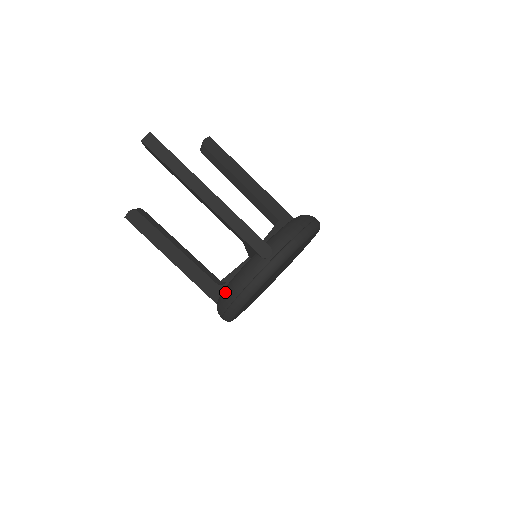
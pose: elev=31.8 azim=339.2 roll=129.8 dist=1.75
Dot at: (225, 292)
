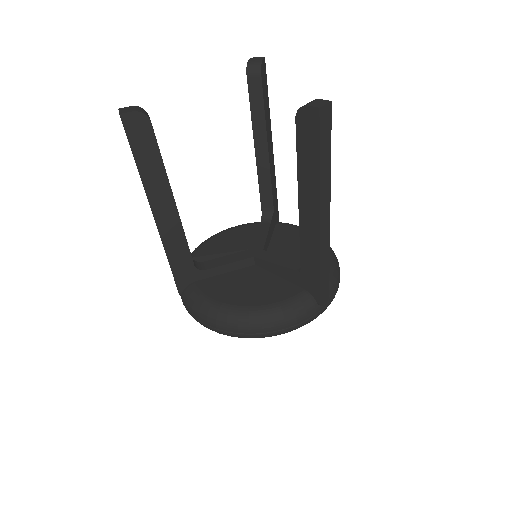
Dot at: (254, 318)
